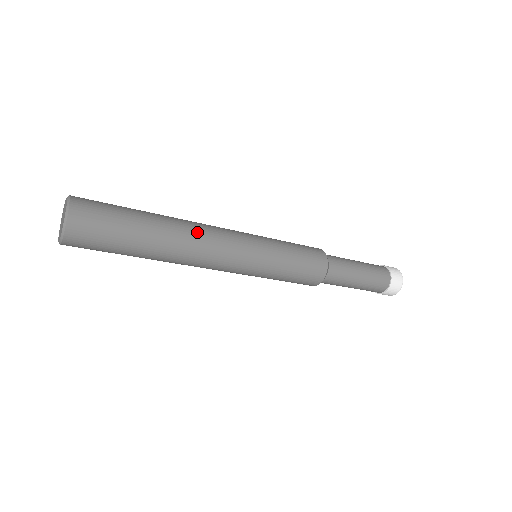
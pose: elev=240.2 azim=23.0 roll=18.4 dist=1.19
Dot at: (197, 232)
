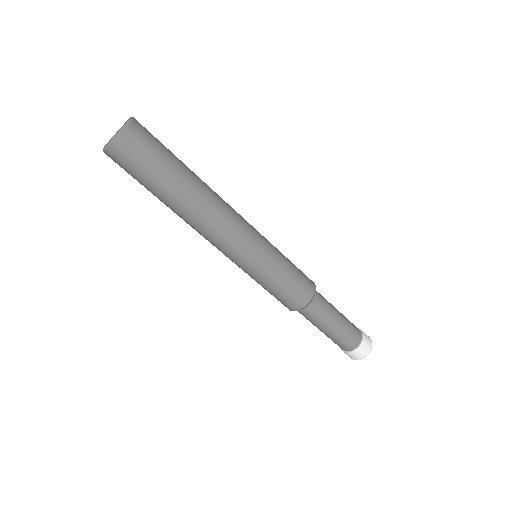
Dot at: (209, 217)
